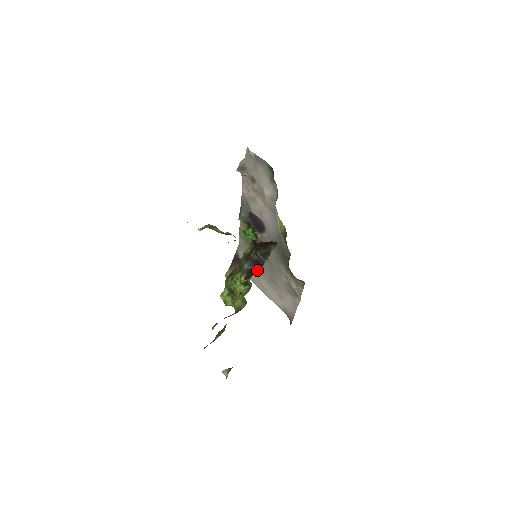
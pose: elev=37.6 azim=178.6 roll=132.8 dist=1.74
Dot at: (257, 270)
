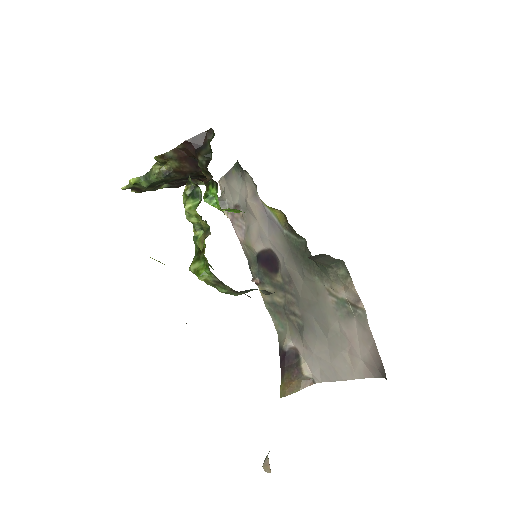
Dot at: occluded
